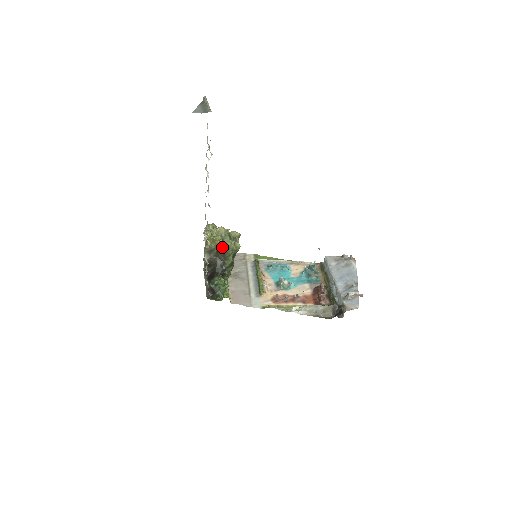
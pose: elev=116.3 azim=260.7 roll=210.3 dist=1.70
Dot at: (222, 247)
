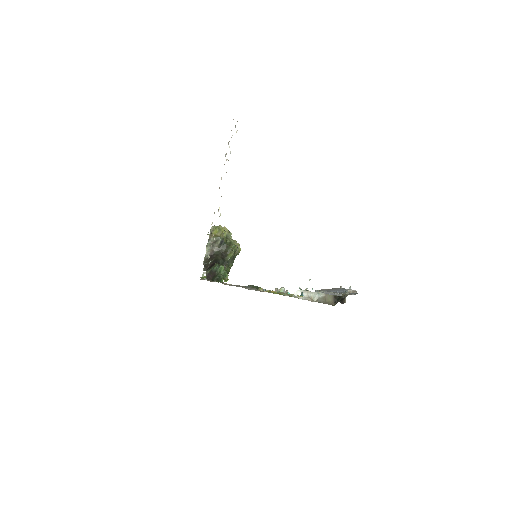
Dot at: (226, 240)
